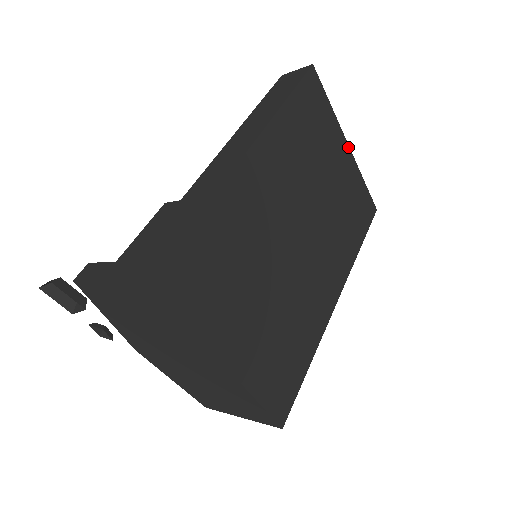
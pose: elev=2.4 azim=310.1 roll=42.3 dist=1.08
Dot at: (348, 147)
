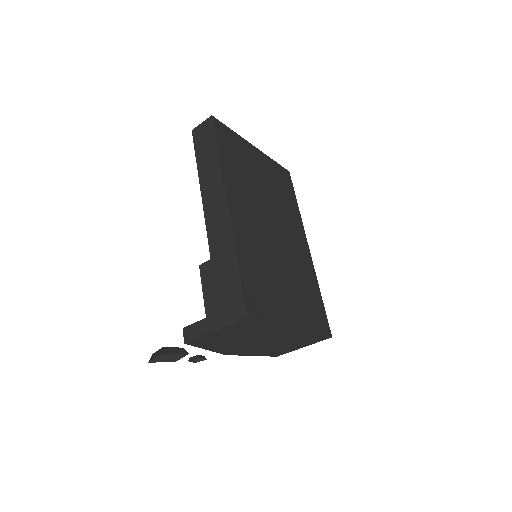
Dot at: (256, 148)
